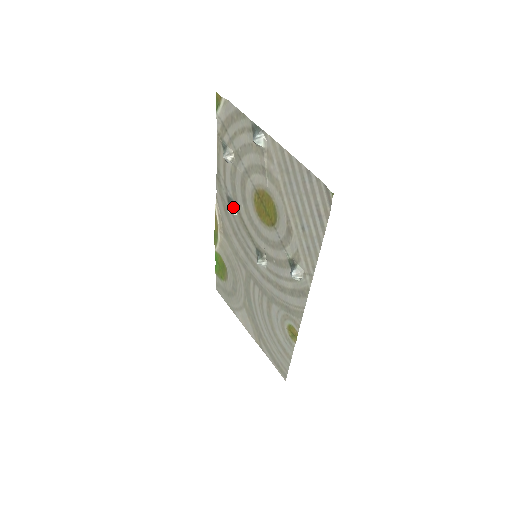
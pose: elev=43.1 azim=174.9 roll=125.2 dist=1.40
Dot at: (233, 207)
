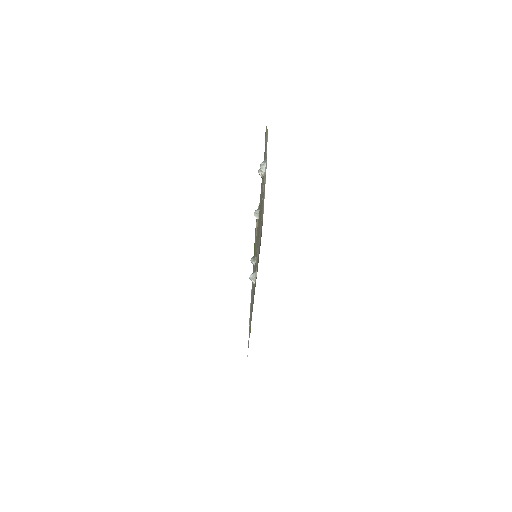
Dot at: (258, 212)
